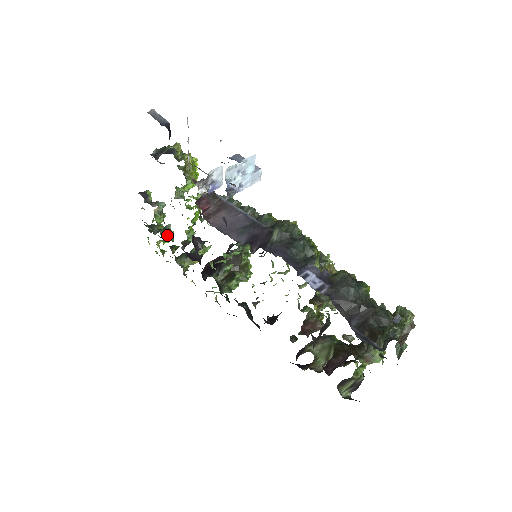
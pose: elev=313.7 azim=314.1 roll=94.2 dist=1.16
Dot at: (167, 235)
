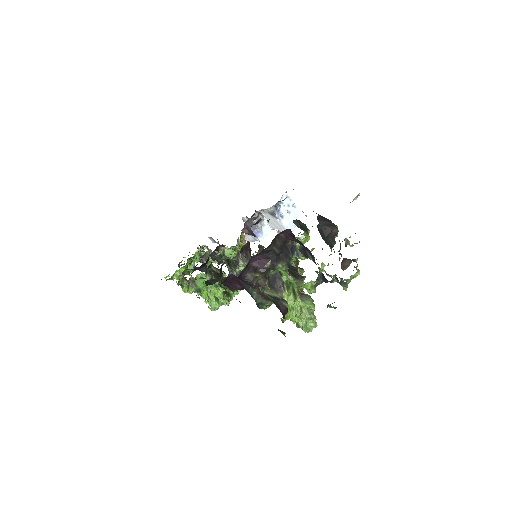
Dot at: occluded
